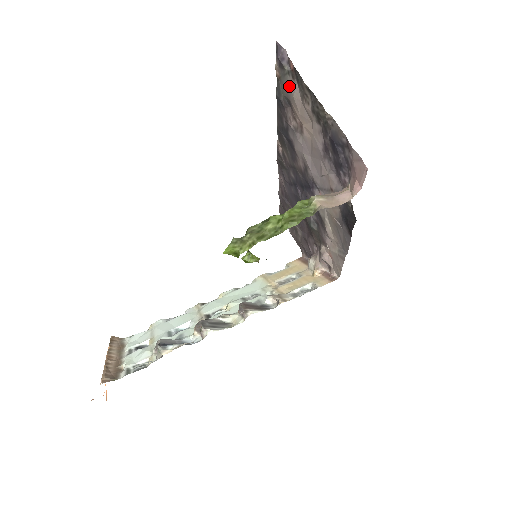
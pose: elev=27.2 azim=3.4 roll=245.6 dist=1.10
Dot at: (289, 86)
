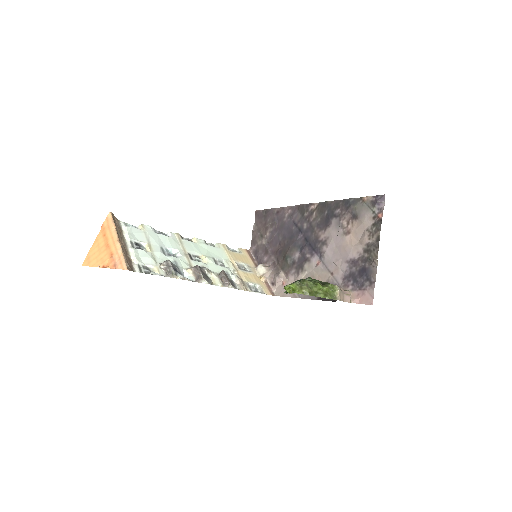
Dot at: (366, 215)
